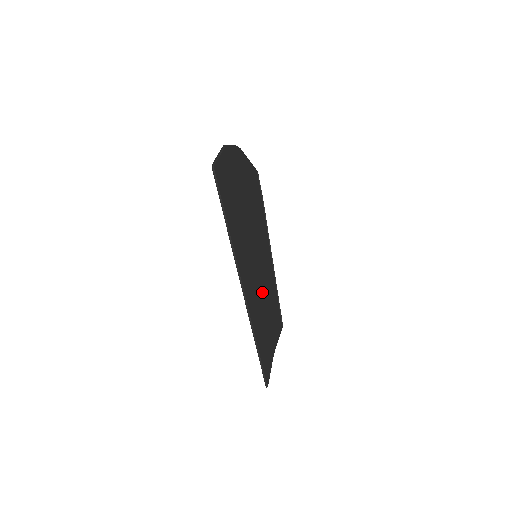
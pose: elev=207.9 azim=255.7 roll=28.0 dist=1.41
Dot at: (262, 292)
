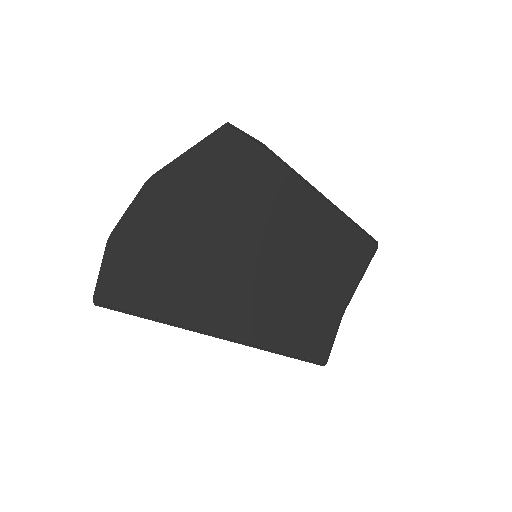
Dot at: (290, 277)
